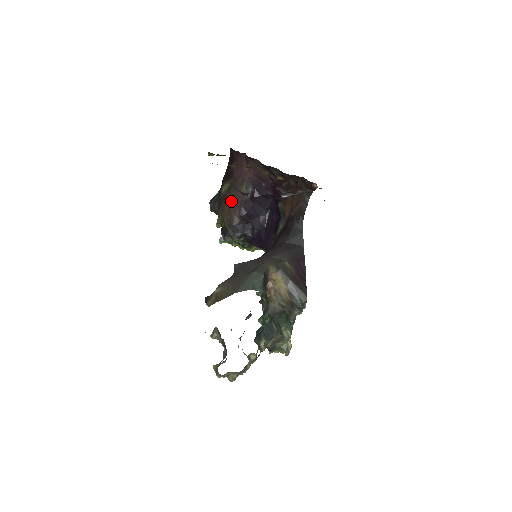
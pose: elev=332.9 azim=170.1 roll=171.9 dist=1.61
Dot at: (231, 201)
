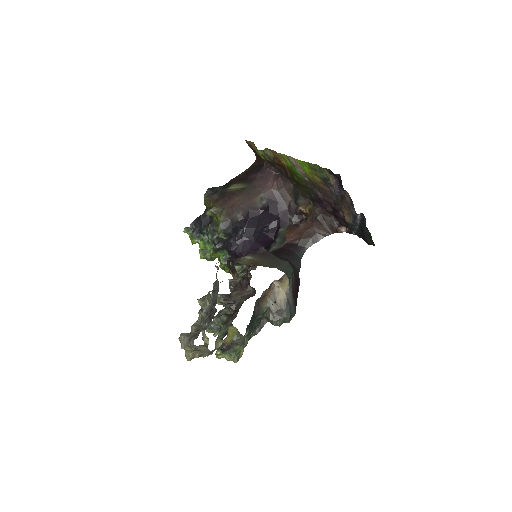
Dot at: (239, 200)
